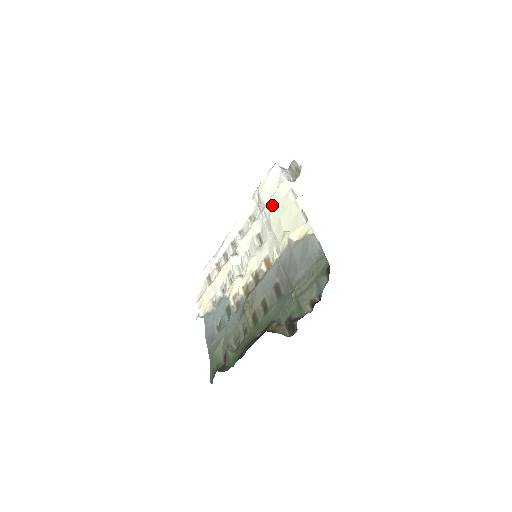
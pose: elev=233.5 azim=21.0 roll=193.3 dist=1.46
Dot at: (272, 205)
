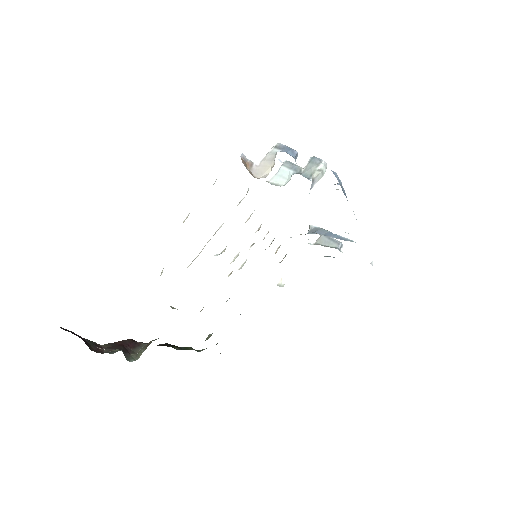
Dot at: occluded
